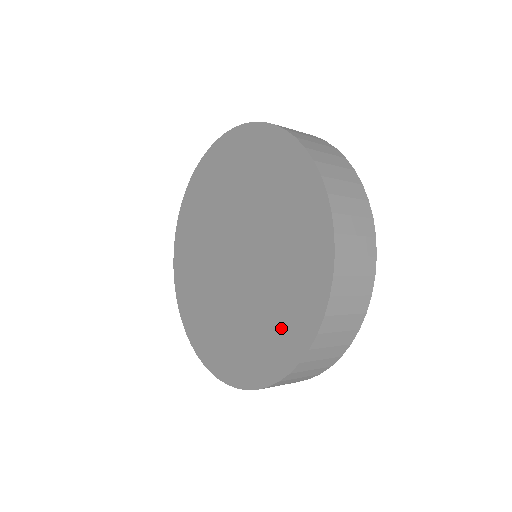
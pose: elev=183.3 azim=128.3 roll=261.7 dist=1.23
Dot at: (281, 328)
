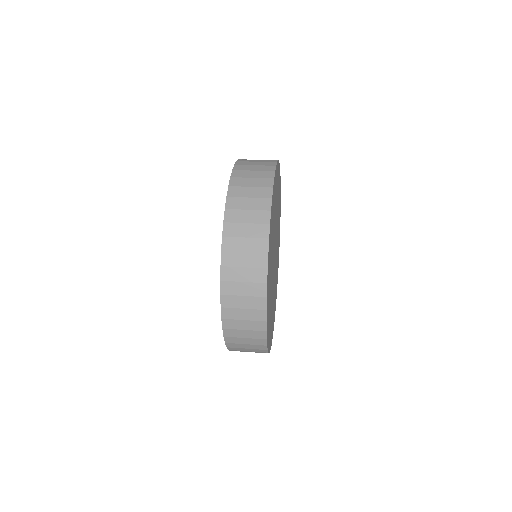
Dot at: occluded
